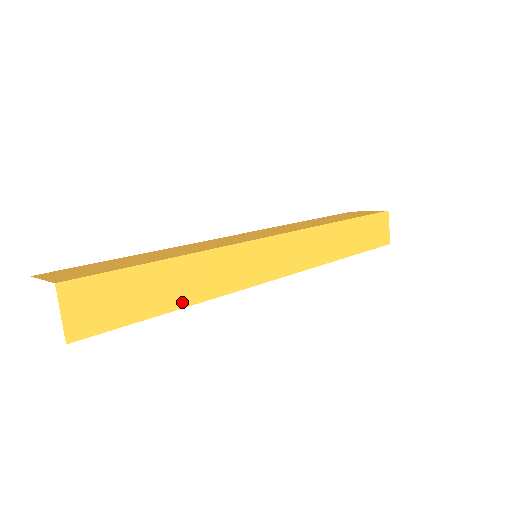
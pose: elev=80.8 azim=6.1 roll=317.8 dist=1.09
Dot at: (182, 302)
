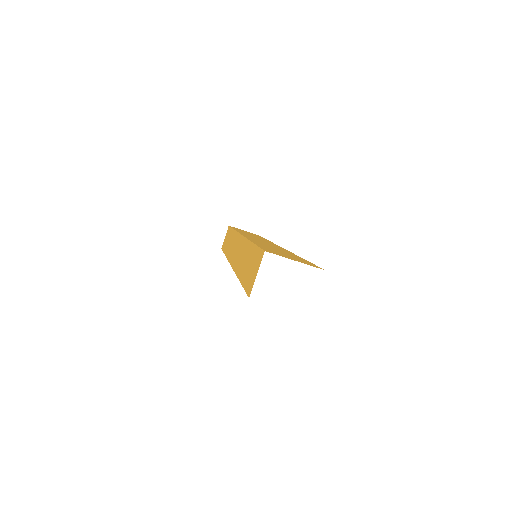
Dot at: occluded
